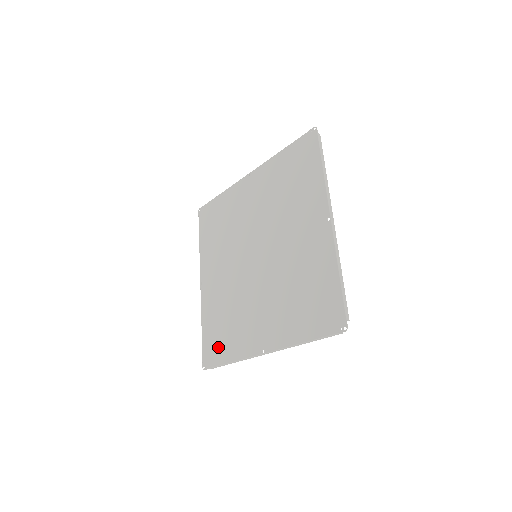
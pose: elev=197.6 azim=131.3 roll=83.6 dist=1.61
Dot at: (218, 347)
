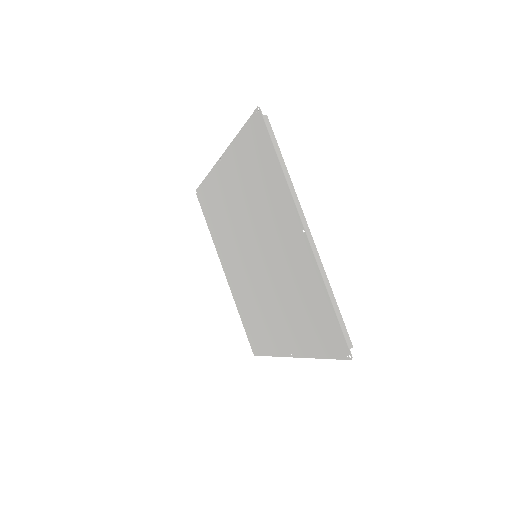
Dot at: (257, 339)
